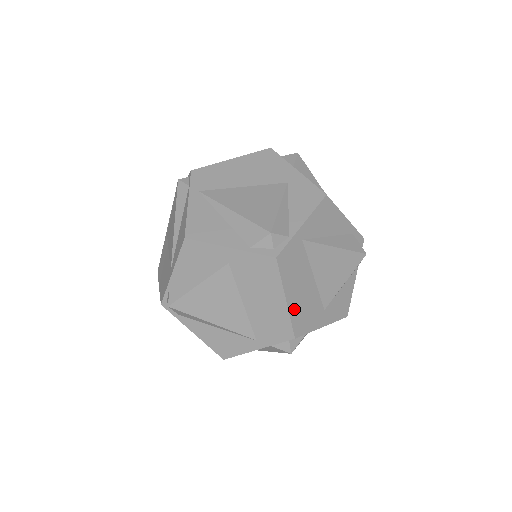
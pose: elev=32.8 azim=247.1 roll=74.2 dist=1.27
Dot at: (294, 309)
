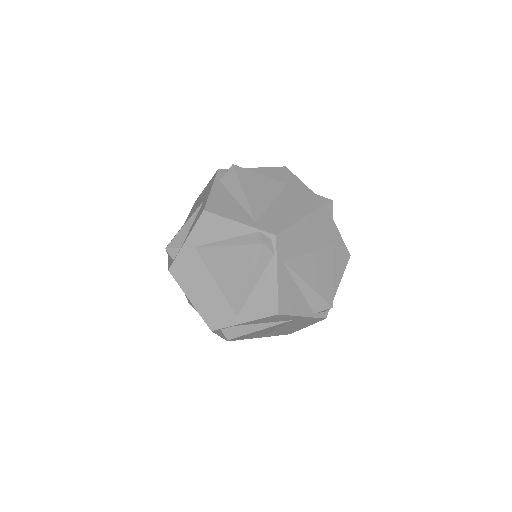
Dot at: occluded
